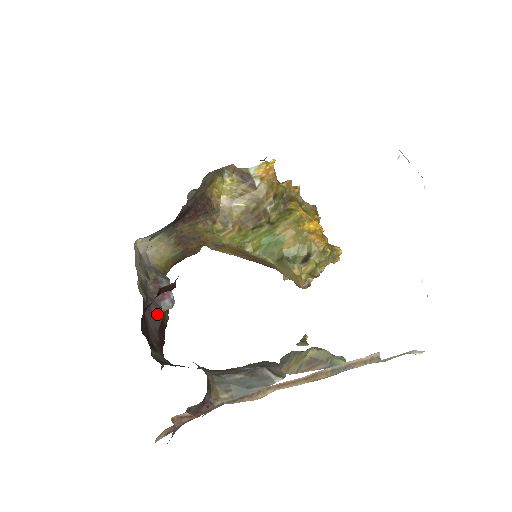
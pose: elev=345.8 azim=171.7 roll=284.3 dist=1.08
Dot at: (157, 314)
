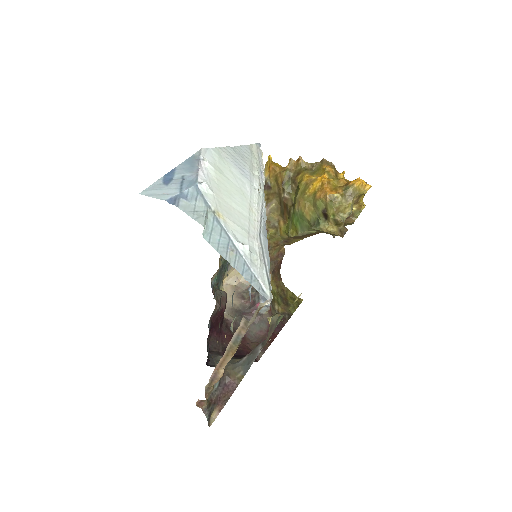
Dot at: (258, 320)
